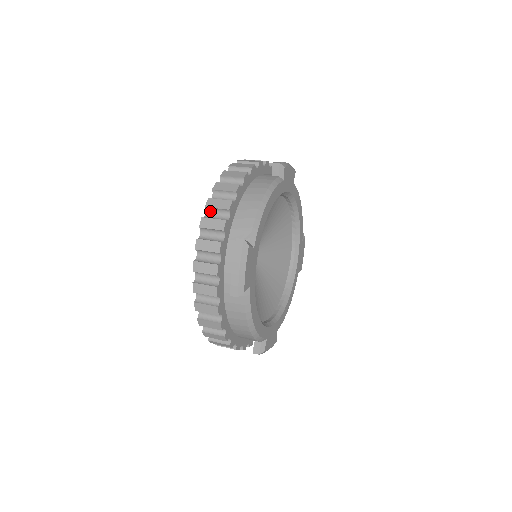
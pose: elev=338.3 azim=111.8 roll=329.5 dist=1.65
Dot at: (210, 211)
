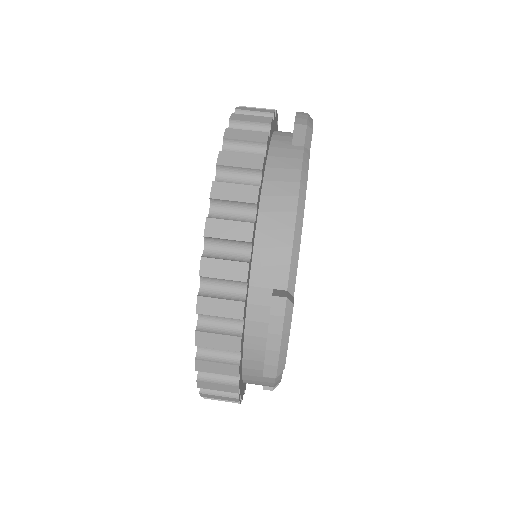
Dot at: (213, 241)
